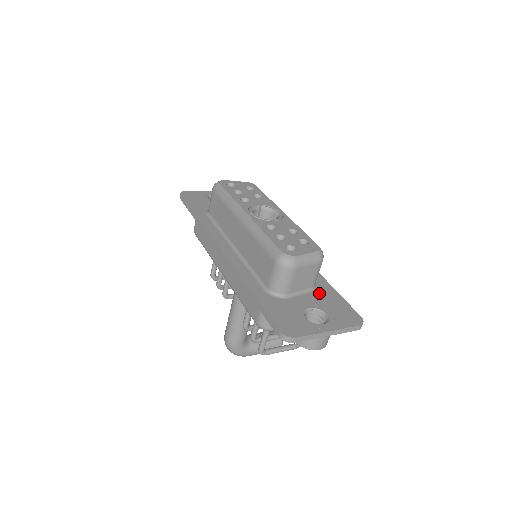
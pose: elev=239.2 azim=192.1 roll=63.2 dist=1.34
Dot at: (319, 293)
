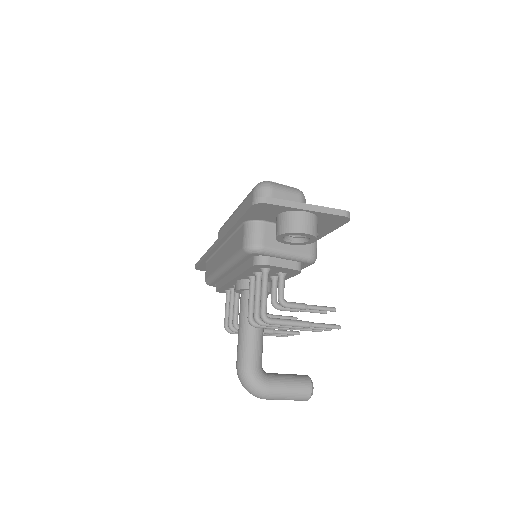
Dot at: occluded
